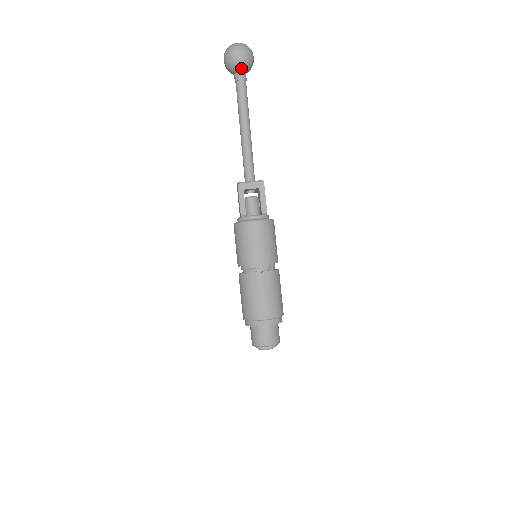
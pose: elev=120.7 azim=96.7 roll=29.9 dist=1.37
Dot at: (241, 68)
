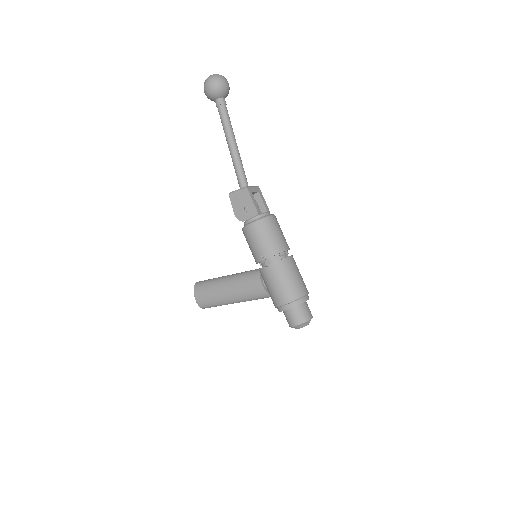
Dot at: (226, 94)
